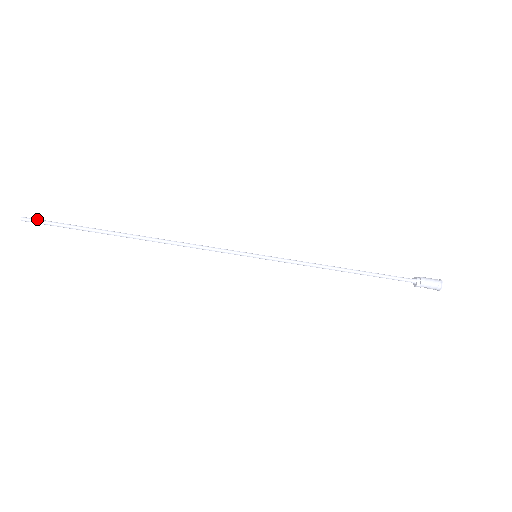
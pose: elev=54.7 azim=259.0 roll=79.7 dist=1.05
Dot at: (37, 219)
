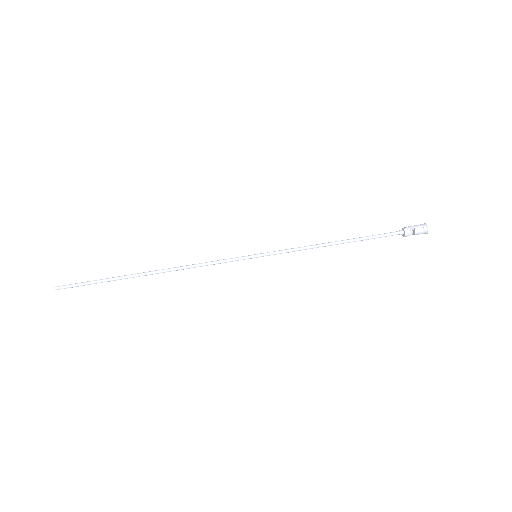
Dot at: (68, 285)
